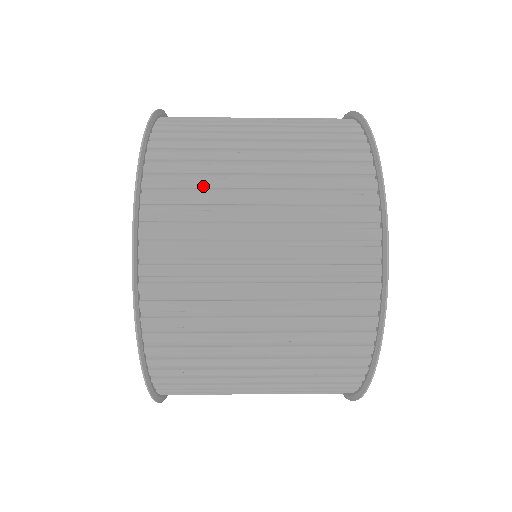
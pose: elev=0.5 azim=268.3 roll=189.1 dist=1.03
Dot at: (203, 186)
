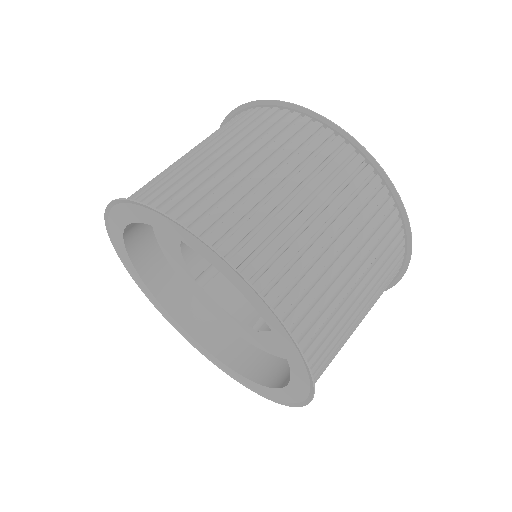
Dot at: occluded
